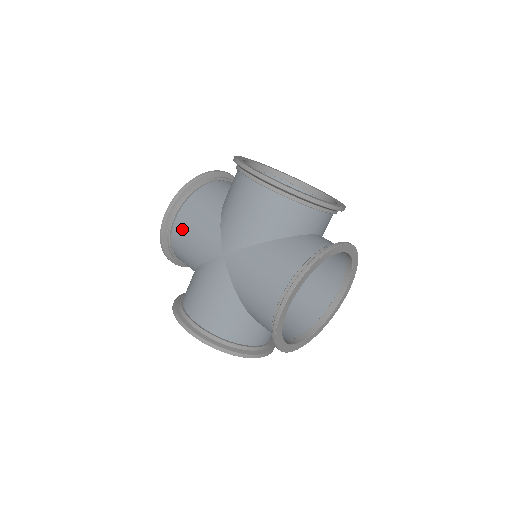
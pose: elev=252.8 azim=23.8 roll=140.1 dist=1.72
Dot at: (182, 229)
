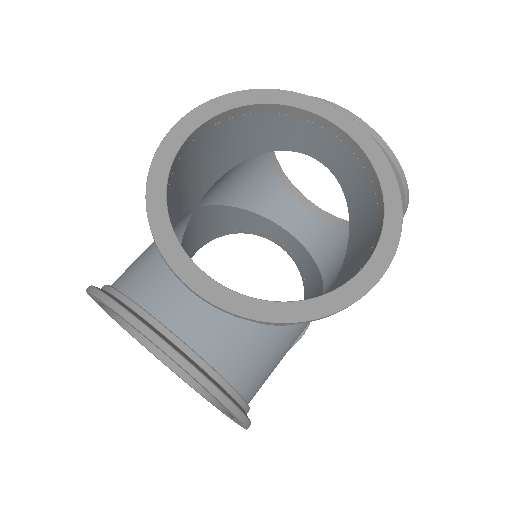
Dot at: occluded
